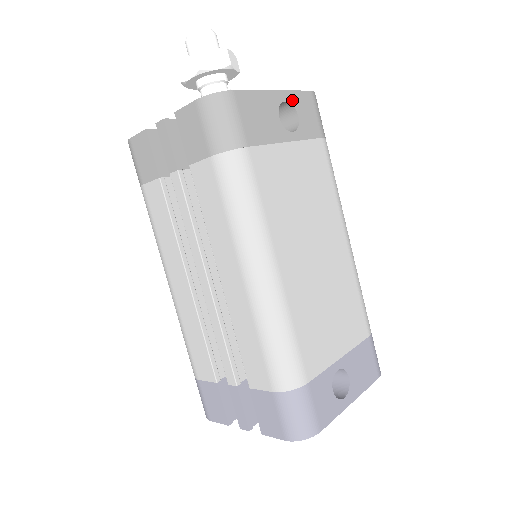
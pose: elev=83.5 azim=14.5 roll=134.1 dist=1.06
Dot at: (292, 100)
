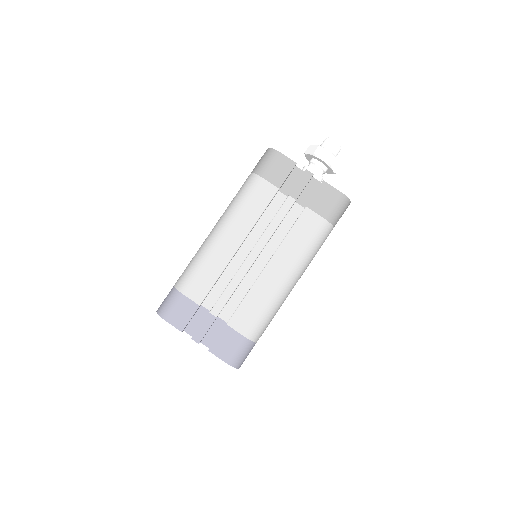
Dot at: occluded
